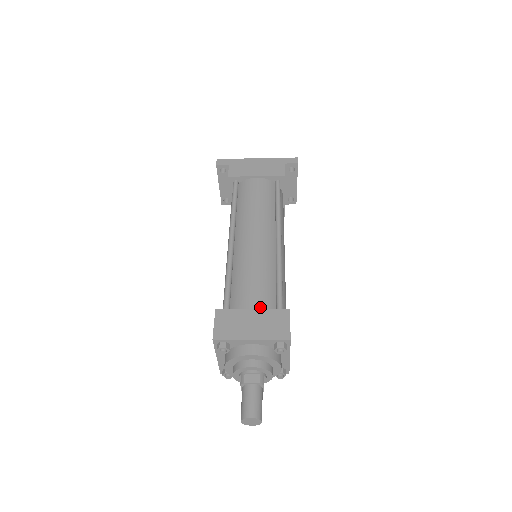
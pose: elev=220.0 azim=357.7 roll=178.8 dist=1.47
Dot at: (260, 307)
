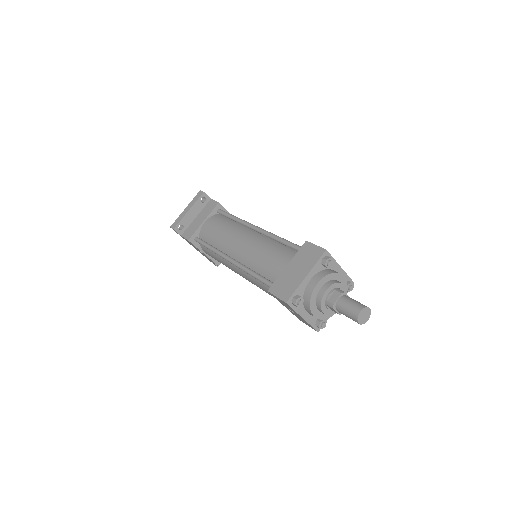
Dot at: occluded
